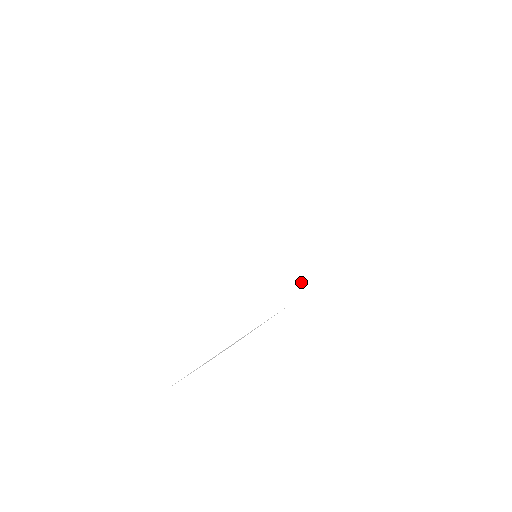
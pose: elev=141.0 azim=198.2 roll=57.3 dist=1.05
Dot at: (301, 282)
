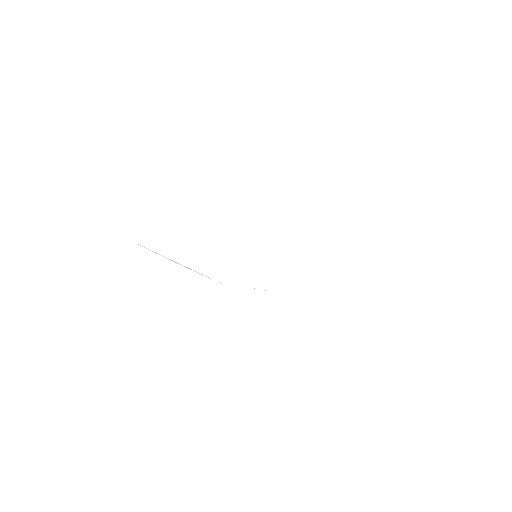
Dot at: occluded
